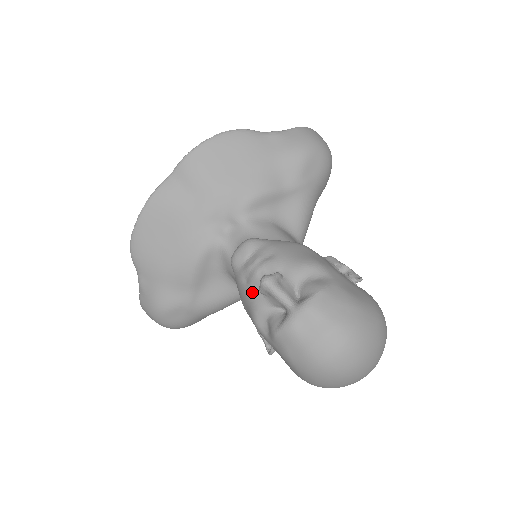
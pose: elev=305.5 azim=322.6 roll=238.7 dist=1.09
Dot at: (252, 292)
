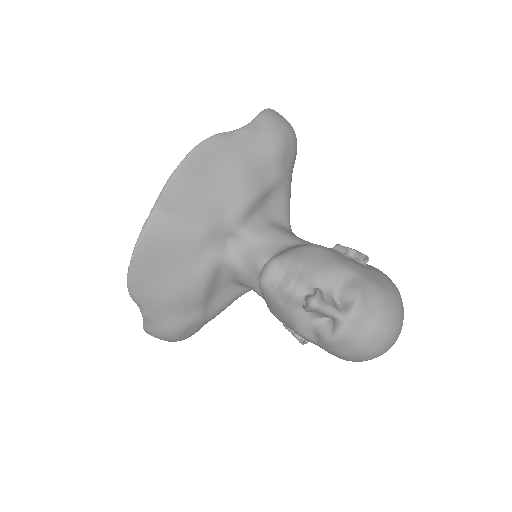
Dot at: (293, 310)
